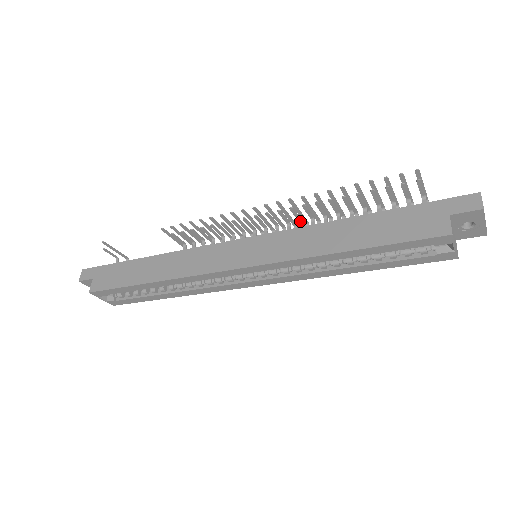
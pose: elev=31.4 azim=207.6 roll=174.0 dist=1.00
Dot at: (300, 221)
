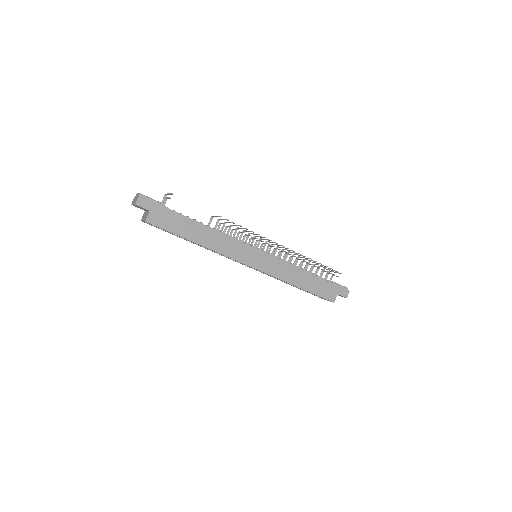
Dot at: (286, 254)
